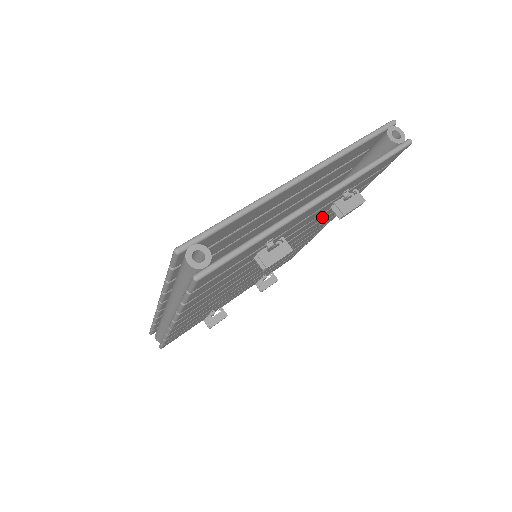
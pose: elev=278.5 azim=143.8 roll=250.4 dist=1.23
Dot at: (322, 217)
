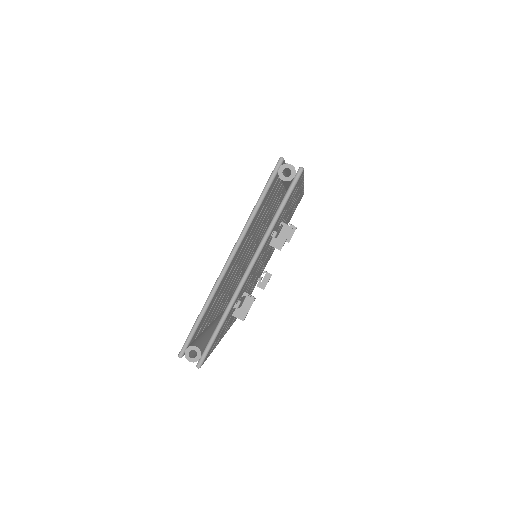
Dot at: occluded
